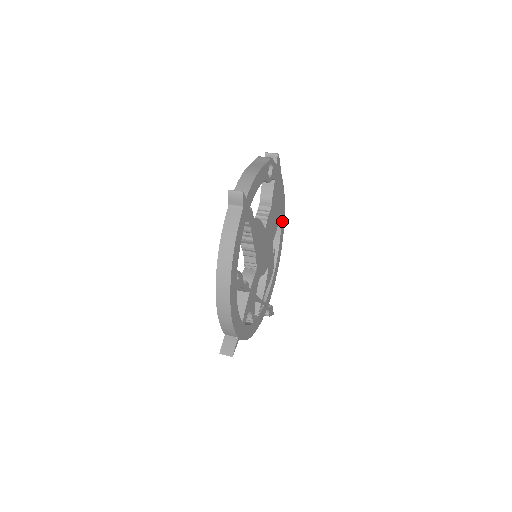
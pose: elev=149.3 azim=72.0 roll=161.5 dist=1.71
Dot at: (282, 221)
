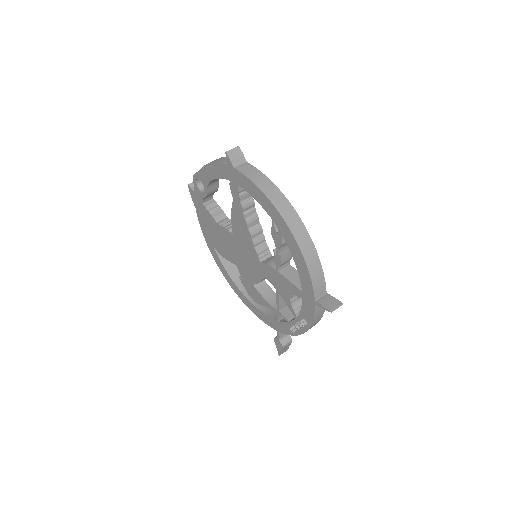
Dot at: occluded
